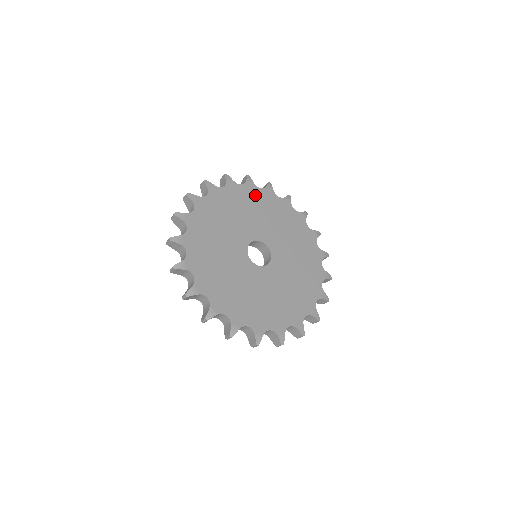
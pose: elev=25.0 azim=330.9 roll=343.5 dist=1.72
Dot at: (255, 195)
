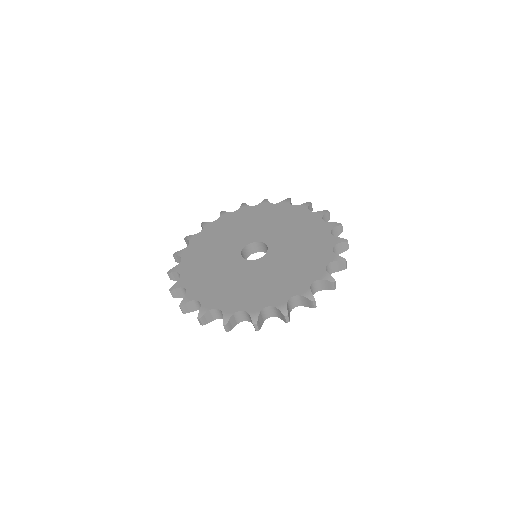
Dot at: (249, 212)
